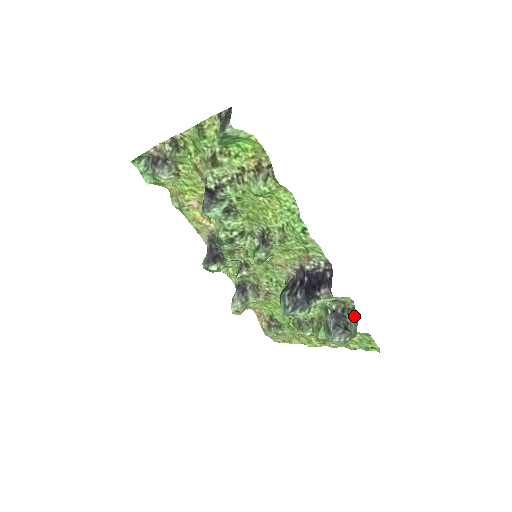
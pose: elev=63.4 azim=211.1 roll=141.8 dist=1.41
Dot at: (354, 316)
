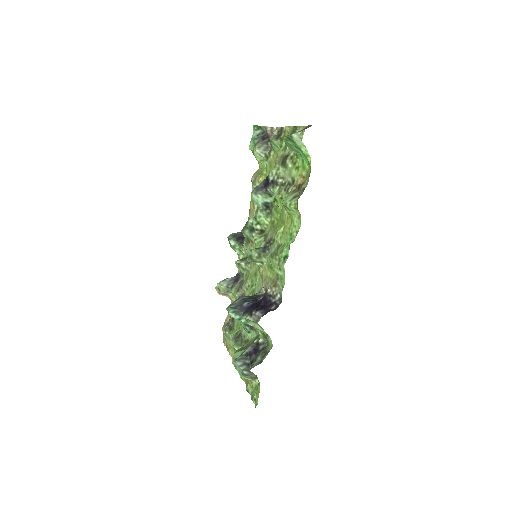
Dot at: (263, 358)
